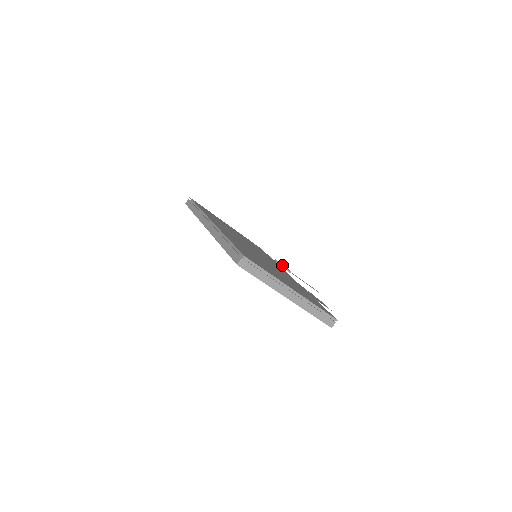
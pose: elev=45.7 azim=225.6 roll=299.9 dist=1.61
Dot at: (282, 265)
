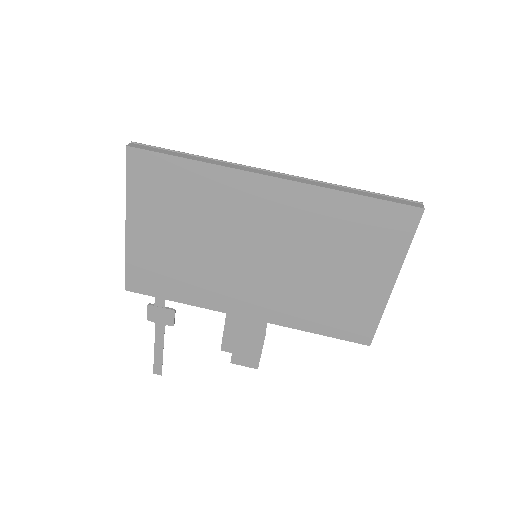
Dot at: (171, 310)
